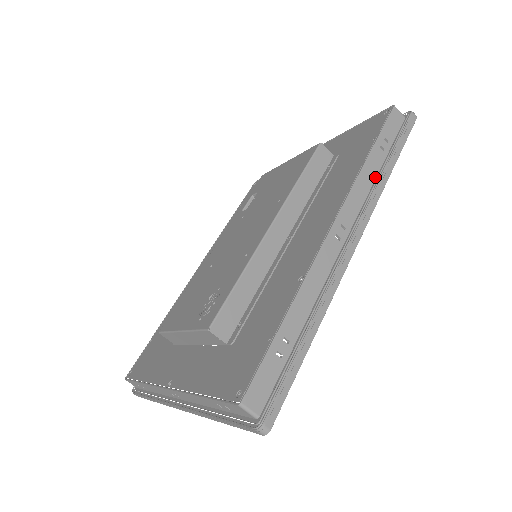
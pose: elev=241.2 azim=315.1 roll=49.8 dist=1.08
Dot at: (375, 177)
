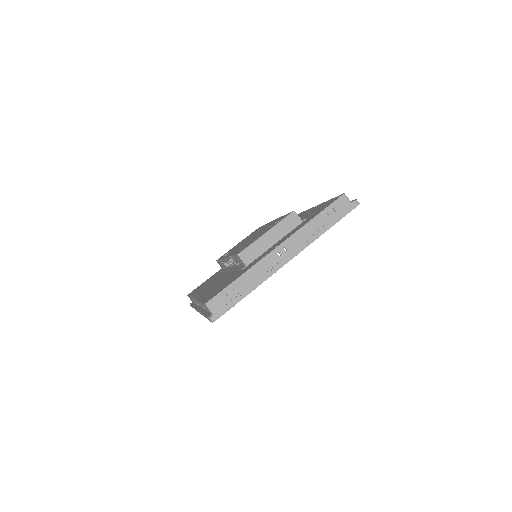
Dot at: occluded
